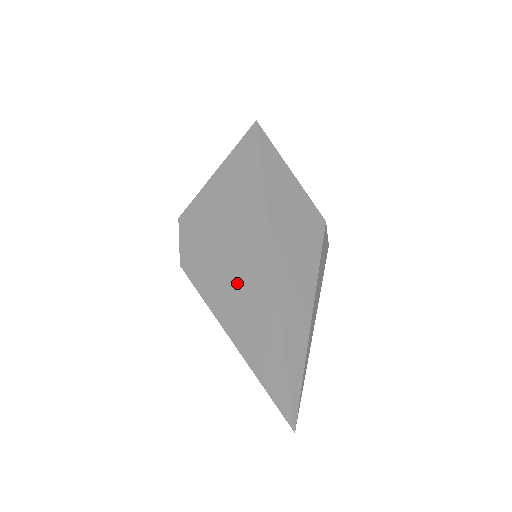
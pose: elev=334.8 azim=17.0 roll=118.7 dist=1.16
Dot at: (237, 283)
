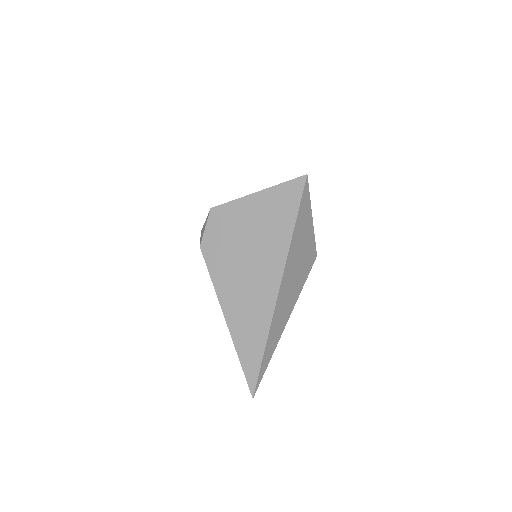
Dot at: (245, 286)
